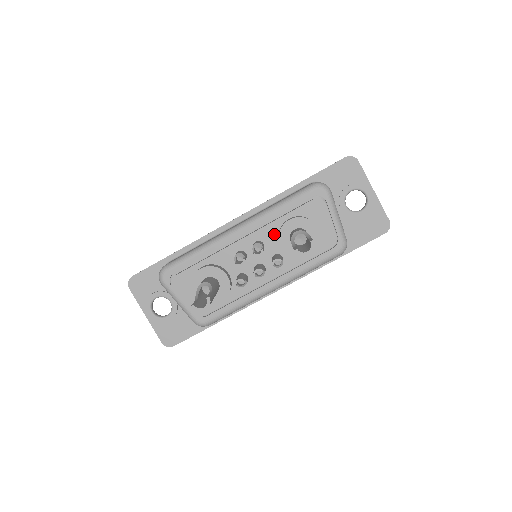
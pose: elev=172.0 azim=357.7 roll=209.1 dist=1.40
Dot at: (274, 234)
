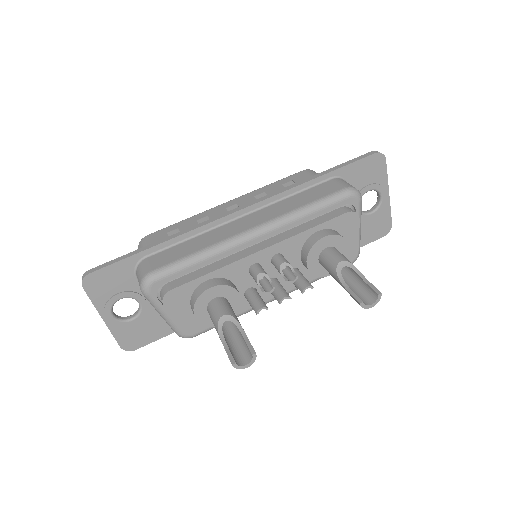
Dot at: (298, 247)
